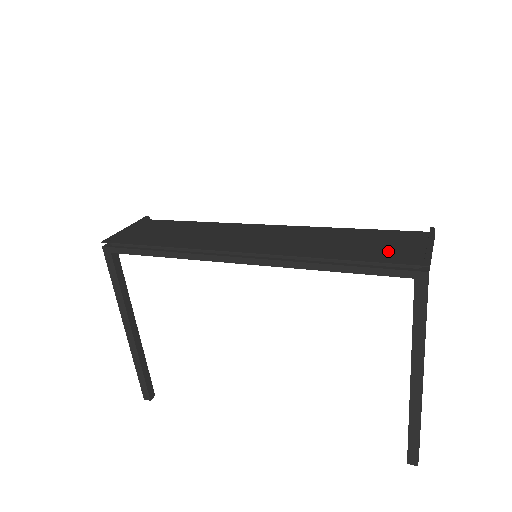
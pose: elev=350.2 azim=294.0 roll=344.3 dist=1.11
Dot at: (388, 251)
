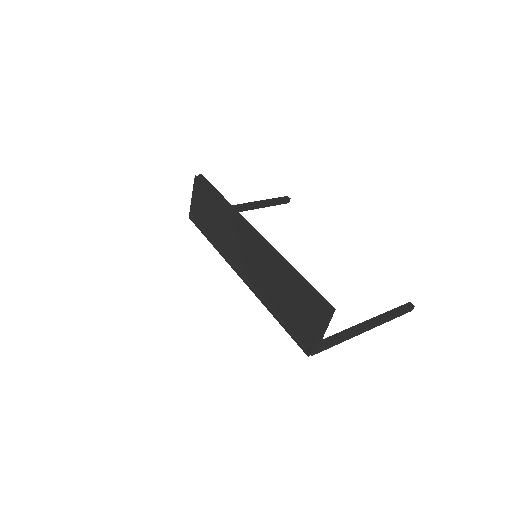
Dot at: (301, 320)
